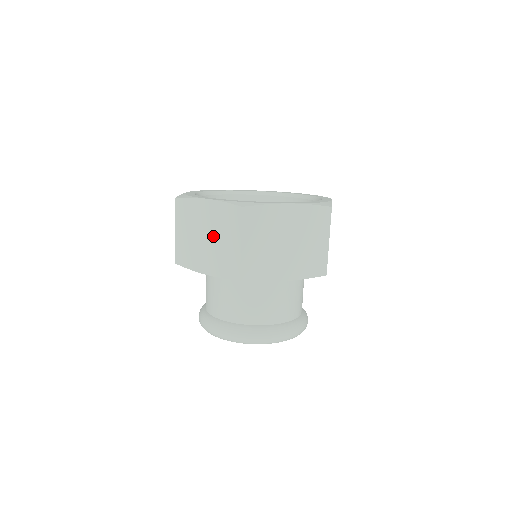
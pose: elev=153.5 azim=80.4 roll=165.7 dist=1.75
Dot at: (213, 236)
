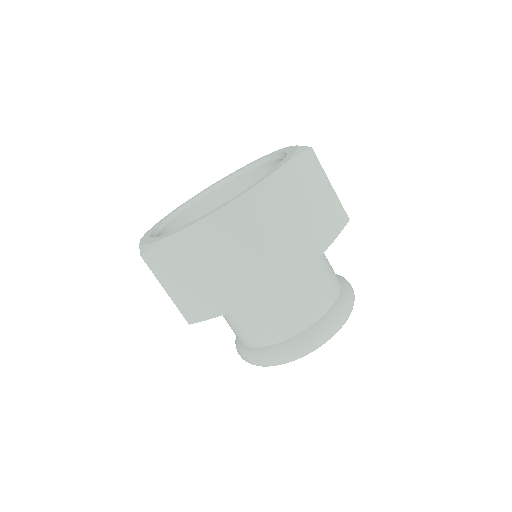
Dot at: (221, 263)
